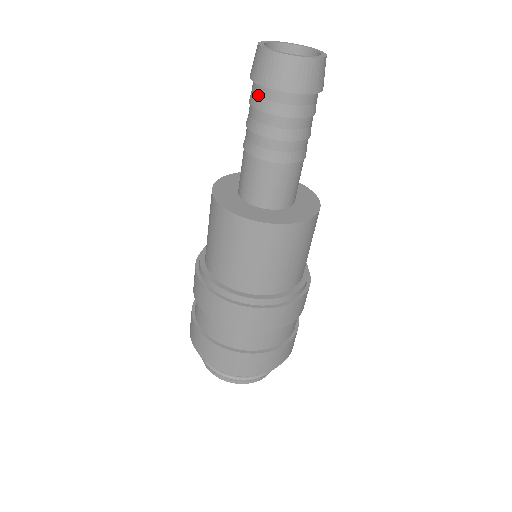
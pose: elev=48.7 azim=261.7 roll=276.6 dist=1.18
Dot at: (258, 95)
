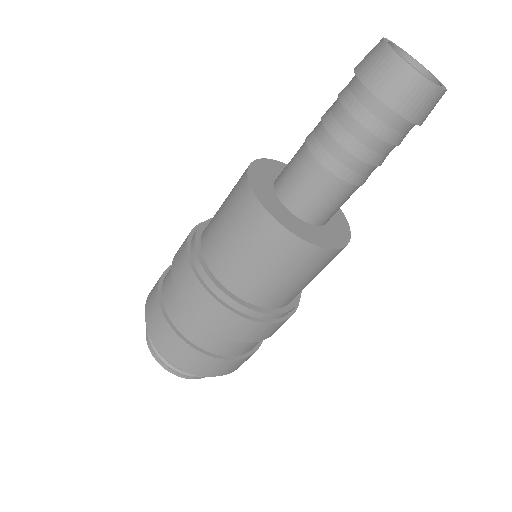
Dot at: (375, 114)
